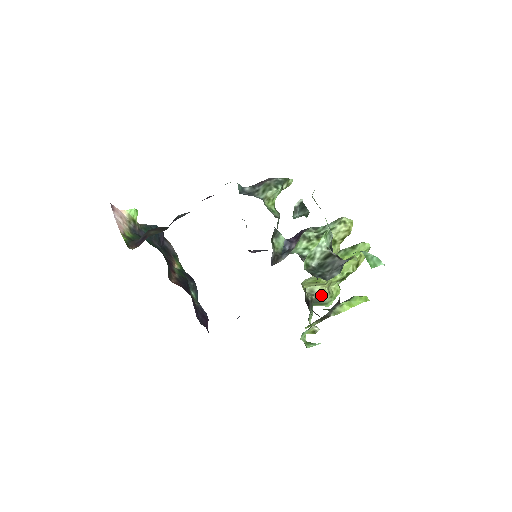
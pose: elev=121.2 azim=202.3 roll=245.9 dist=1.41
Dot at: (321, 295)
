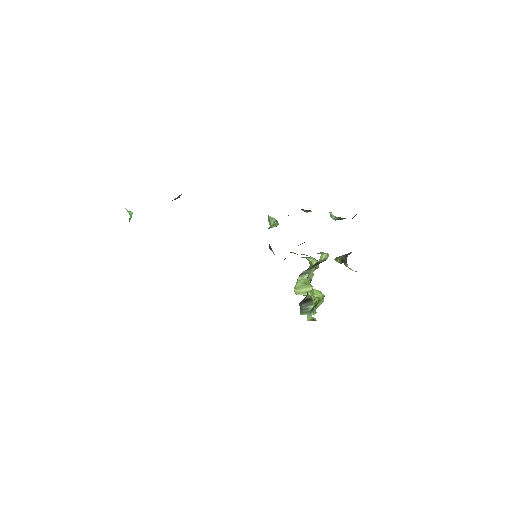
Dot at: (310, 298)
